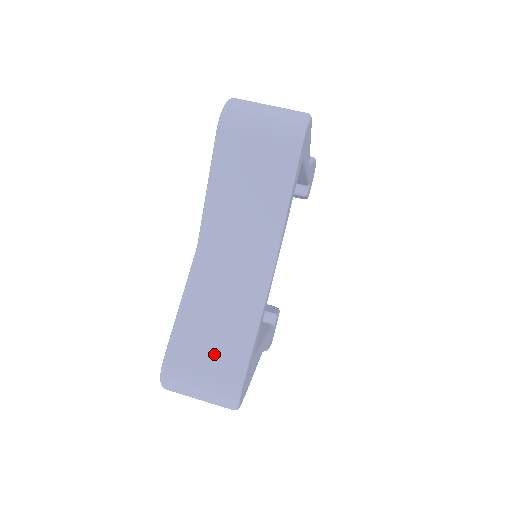
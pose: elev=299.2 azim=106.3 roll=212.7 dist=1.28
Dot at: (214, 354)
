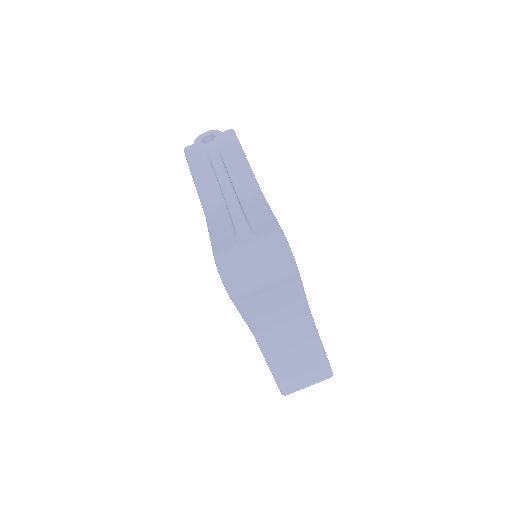
Dot at: (307, 372)
